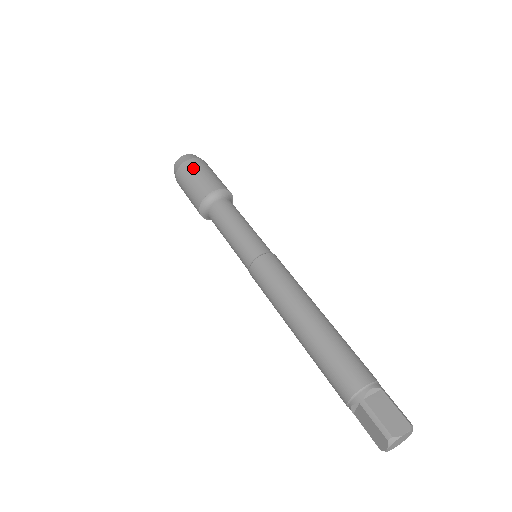
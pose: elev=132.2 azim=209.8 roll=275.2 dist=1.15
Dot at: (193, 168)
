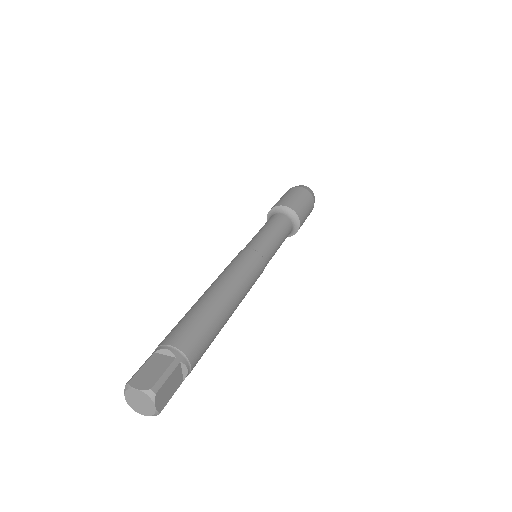
Dot at: (290, 191)
